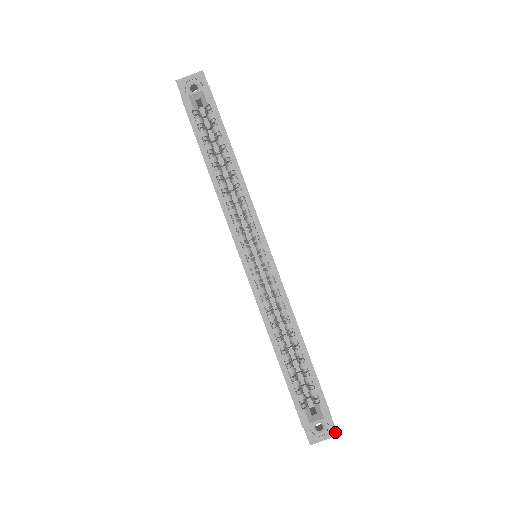
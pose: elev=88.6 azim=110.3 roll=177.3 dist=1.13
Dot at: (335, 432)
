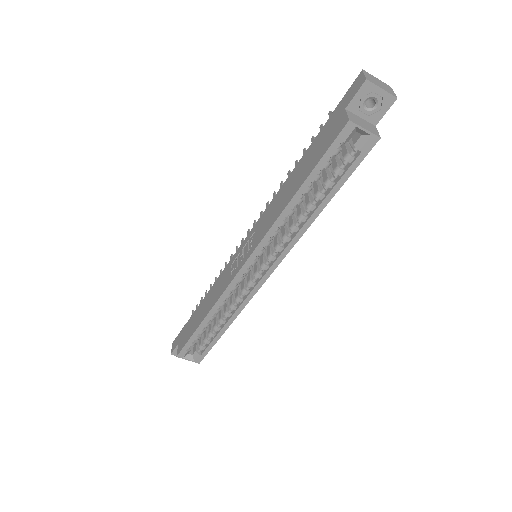
Dot at: occluded
